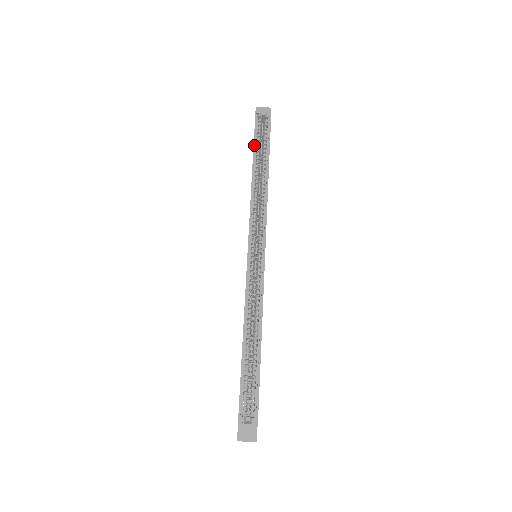
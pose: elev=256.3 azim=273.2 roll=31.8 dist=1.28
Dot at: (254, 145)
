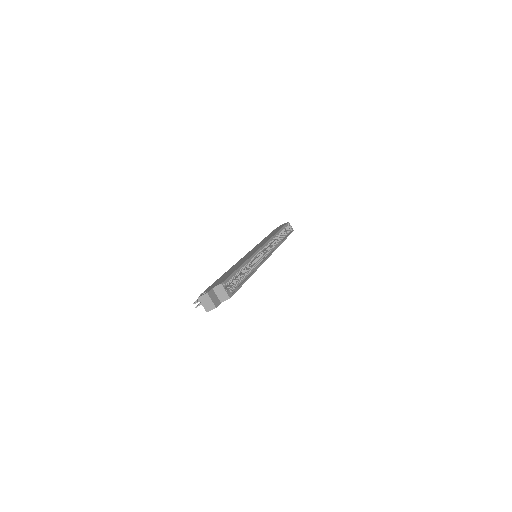
Dot at: (283, 227)
